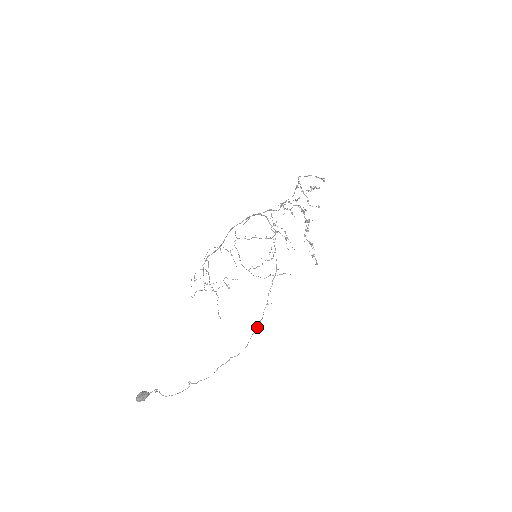
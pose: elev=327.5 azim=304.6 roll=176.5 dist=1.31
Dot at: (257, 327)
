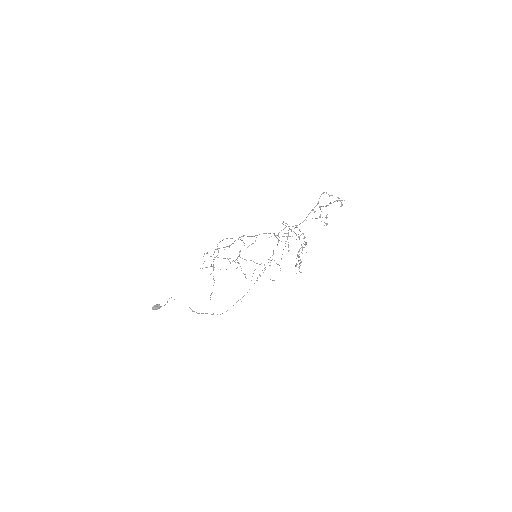
Dot at: (240, 299)
